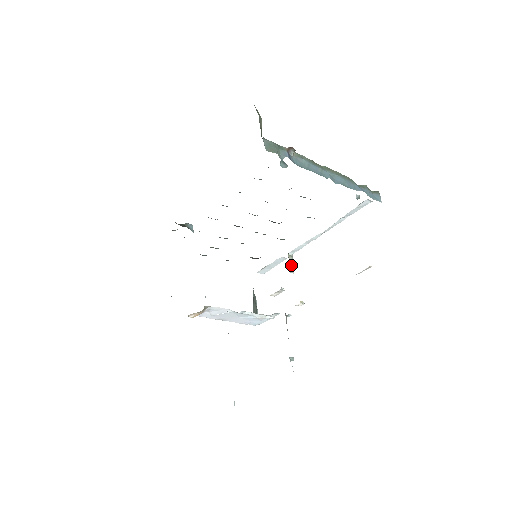
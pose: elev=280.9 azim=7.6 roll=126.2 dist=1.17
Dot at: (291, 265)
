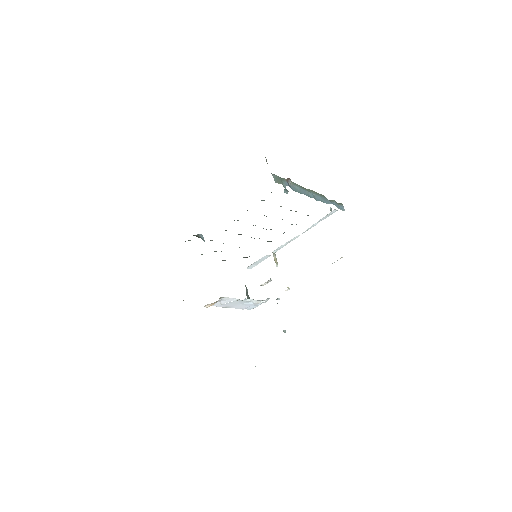
Dot at: (276, 260)
